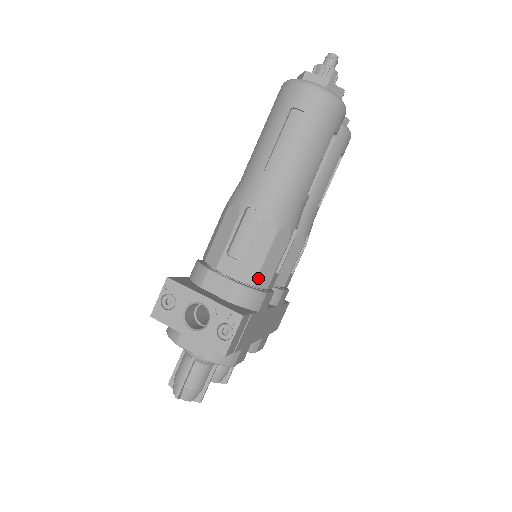
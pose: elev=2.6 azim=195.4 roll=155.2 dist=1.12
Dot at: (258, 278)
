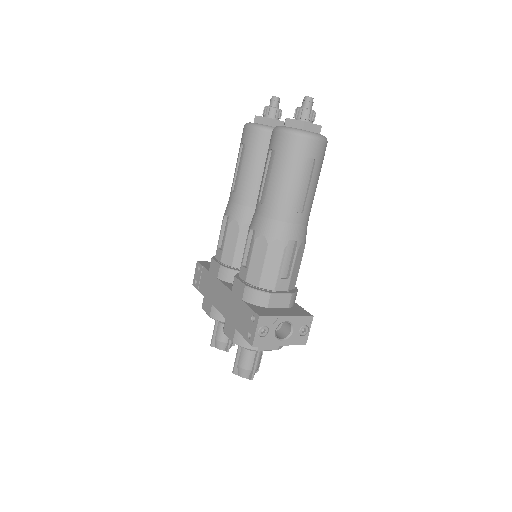
Dot at: occluded
